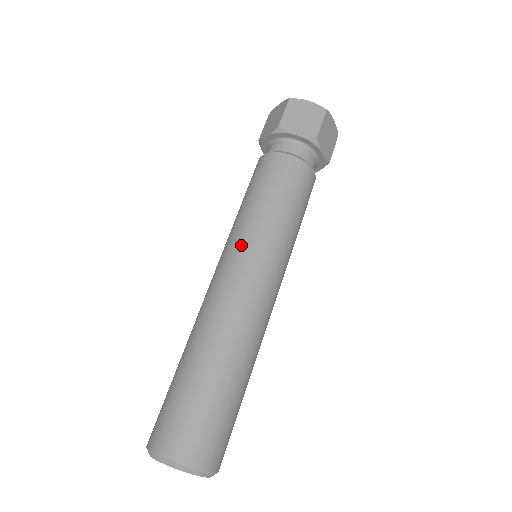
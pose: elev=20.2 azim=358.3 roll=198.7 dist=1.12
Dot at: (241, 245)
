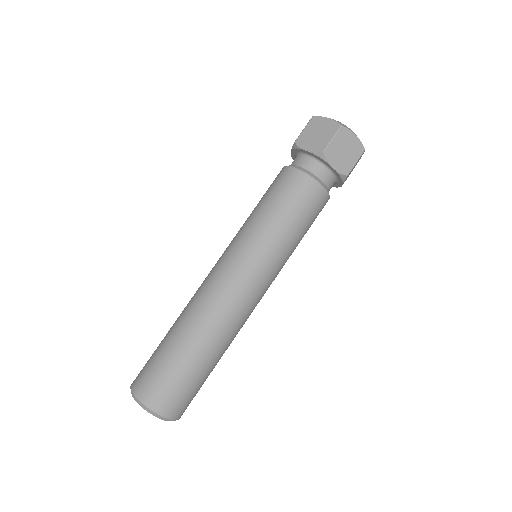
Dot at: (233, 244)
